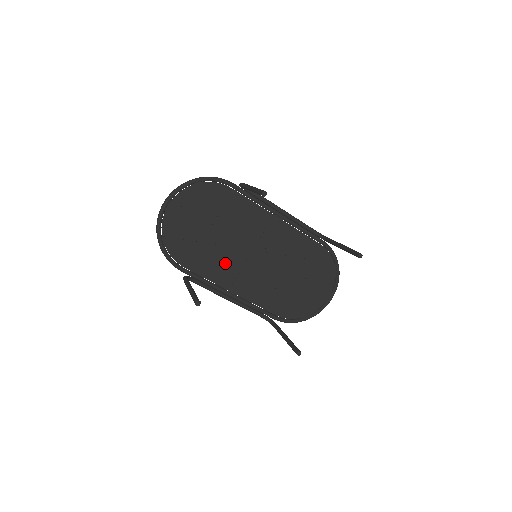
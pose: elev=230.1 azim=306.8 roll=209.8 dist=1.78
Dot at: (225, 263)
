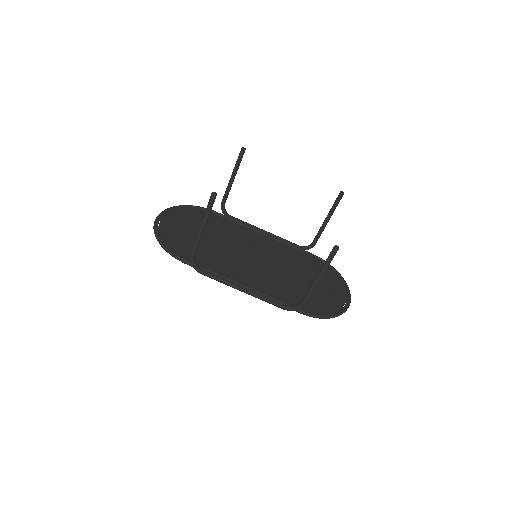
Dot at: (228, 260)
